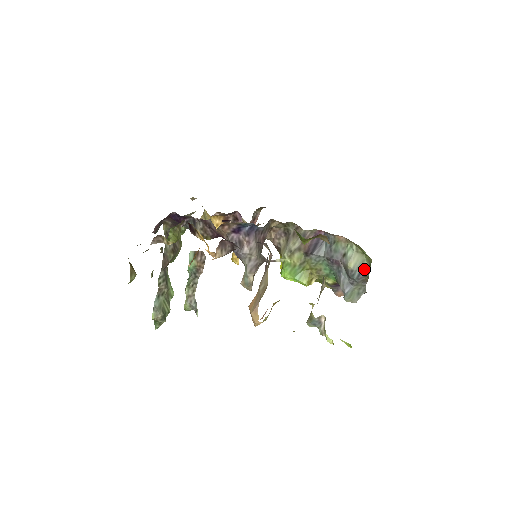
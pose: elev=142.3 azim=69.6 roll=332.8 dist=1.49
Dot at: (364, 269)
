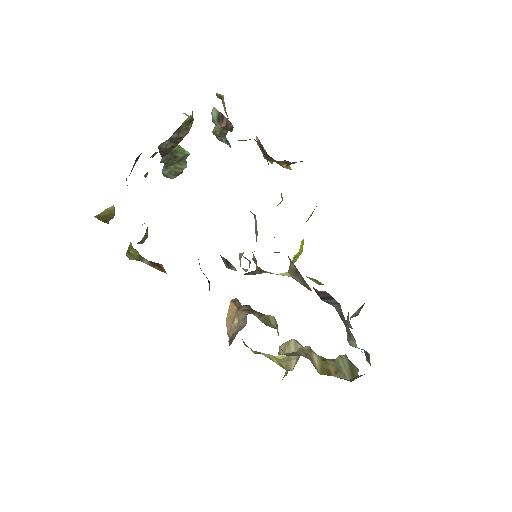
Dot at: (365, 352)
